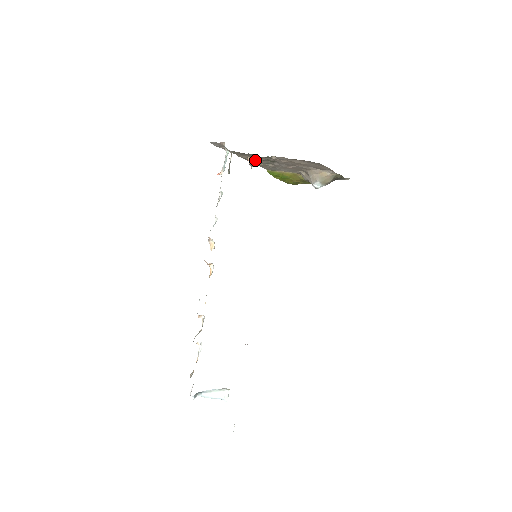
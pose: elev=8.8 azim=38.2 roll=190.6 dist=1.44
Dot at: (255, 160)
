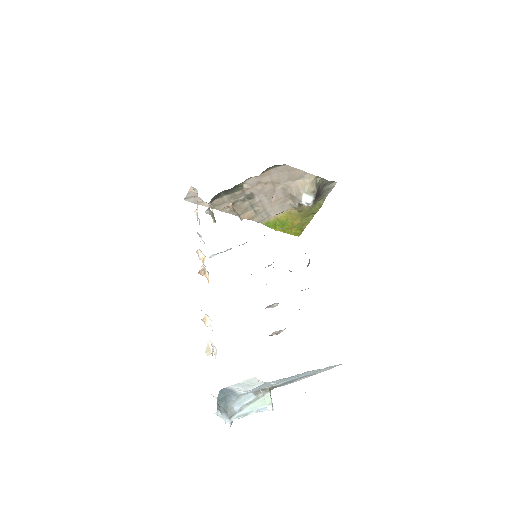
Dot at: (238, 207)
